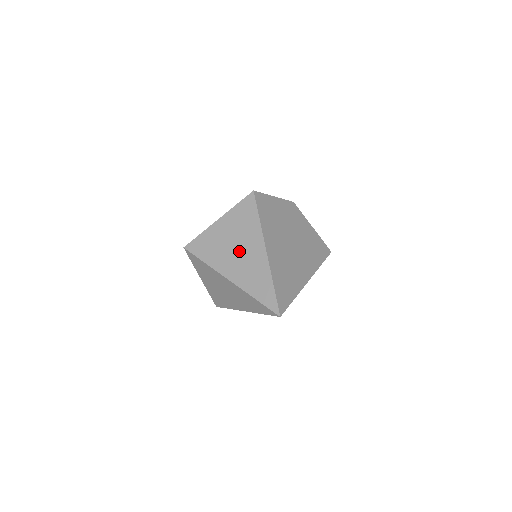
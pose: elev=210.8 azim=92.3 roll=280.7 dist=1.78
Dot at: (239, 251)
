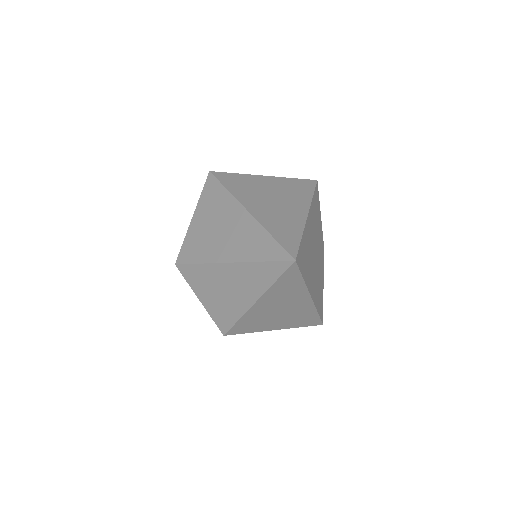
Dot at: (275, 200)
